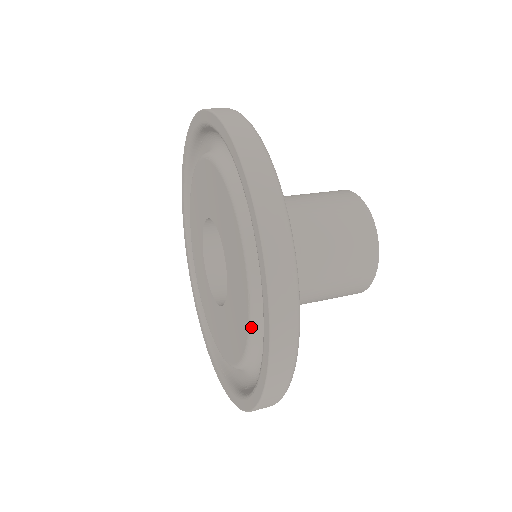
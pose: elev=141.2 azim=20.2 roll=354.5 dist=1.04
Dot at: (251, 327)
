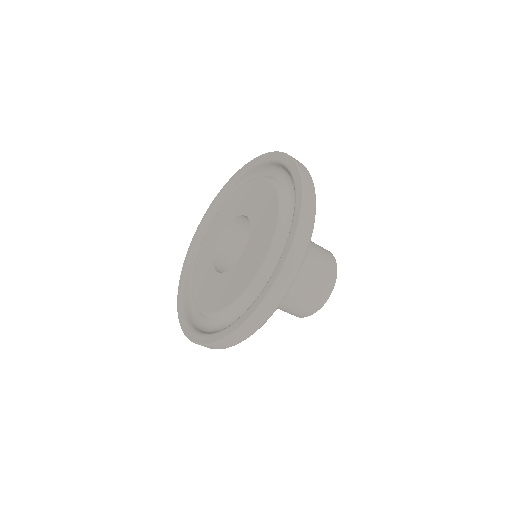
Dot at: (229, 308)
